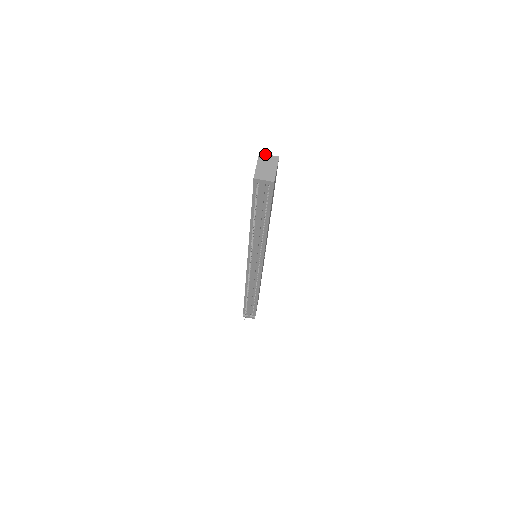
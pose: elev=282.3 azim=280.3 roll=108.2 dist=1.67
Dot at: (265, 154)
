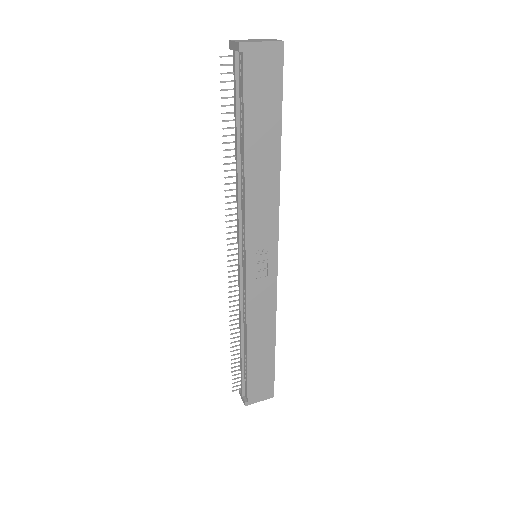
Dot at: (276, 39)
